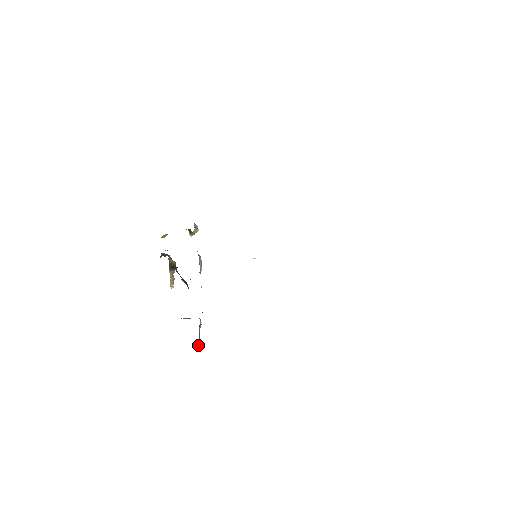
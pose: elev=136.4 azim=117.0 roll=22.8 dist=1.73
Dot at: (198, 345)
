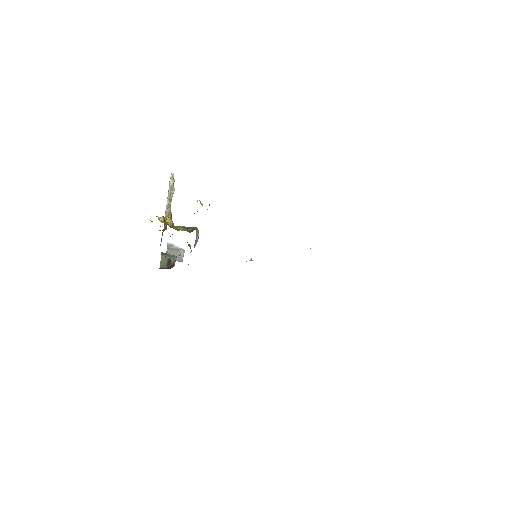
Dot at: occluded
